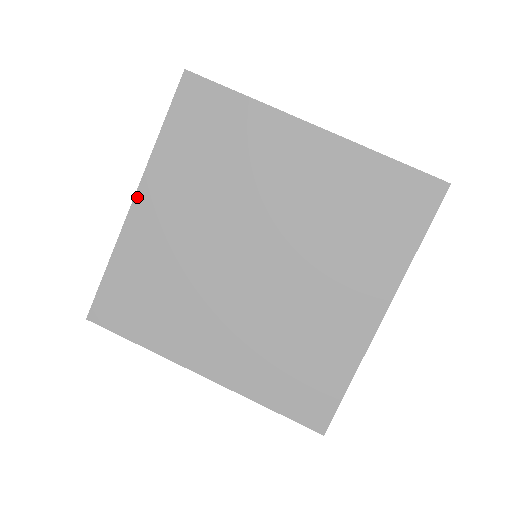
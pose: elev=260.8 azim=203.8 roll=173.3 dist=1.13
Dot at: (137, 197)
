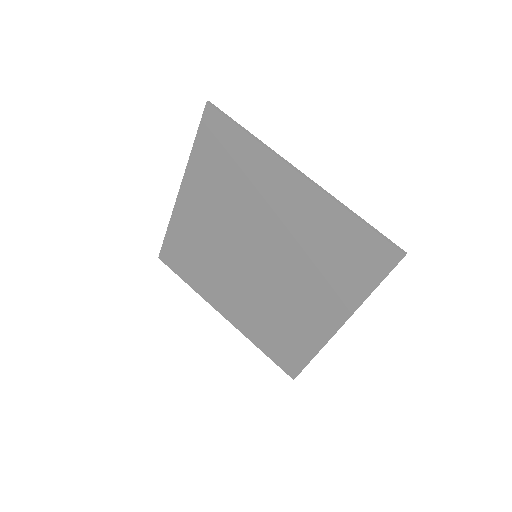
Dot at: (181, 191)
